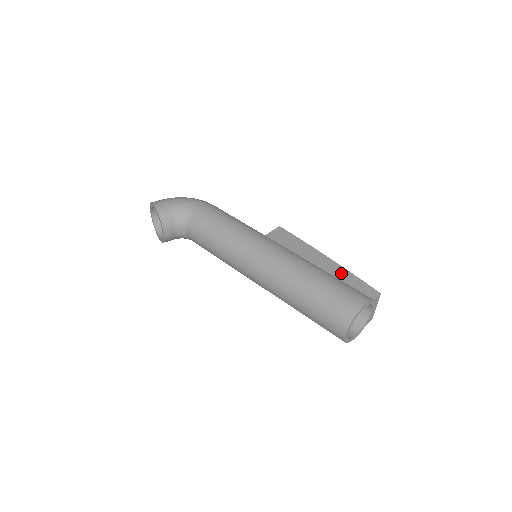
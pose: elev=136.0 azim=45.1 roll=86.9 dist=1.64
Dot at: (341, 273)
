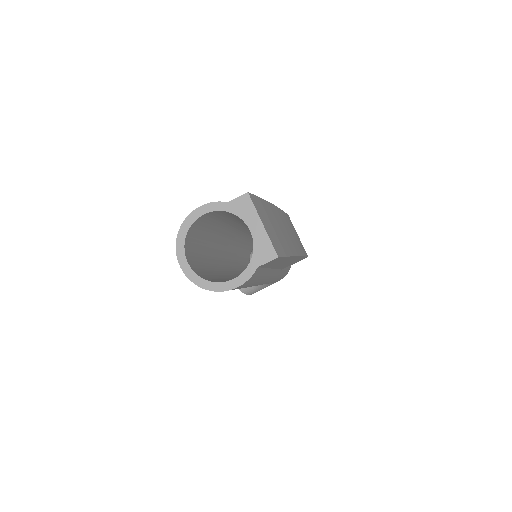
Dot at: occluded
